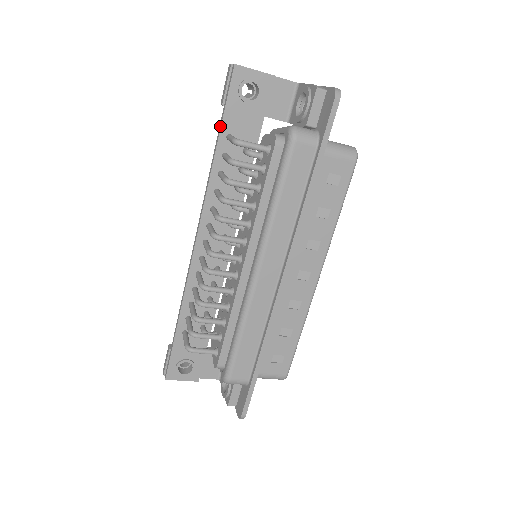
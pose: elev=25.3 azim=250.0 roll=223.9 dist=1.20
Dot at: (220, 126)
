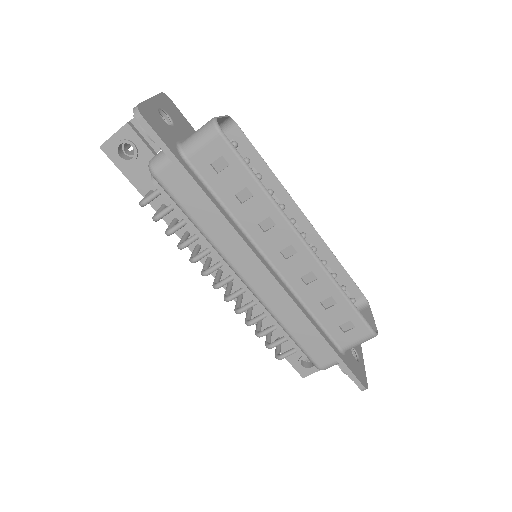
Dot at: (139, 192)
